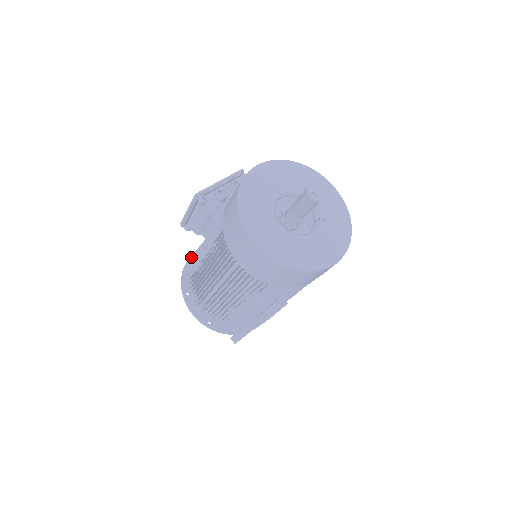
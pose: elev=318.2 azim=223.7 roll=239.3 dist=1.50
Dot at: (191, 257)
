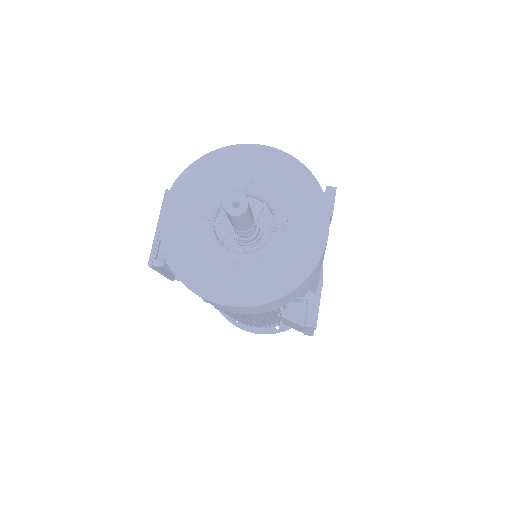
Dot at: occluded
